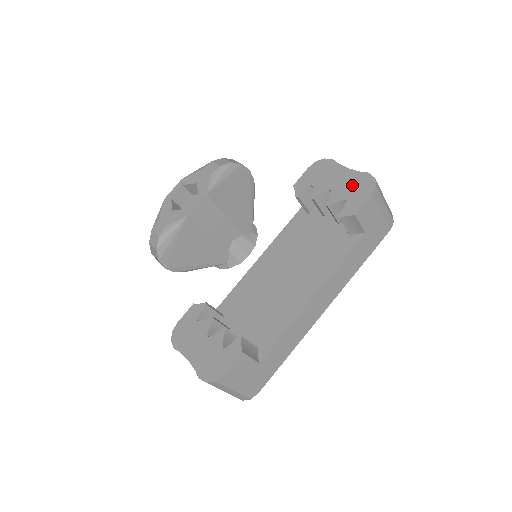
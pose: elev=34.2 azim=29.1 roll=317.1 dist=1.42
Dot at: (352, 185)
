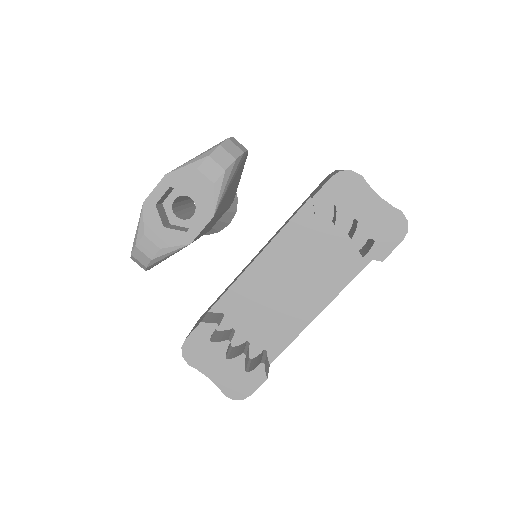
Dot at: (382, 222)
